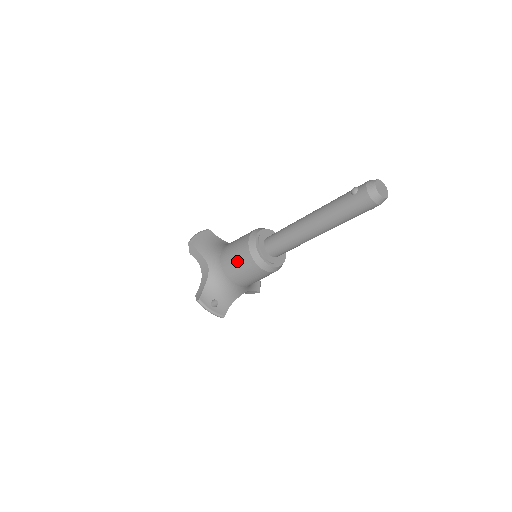
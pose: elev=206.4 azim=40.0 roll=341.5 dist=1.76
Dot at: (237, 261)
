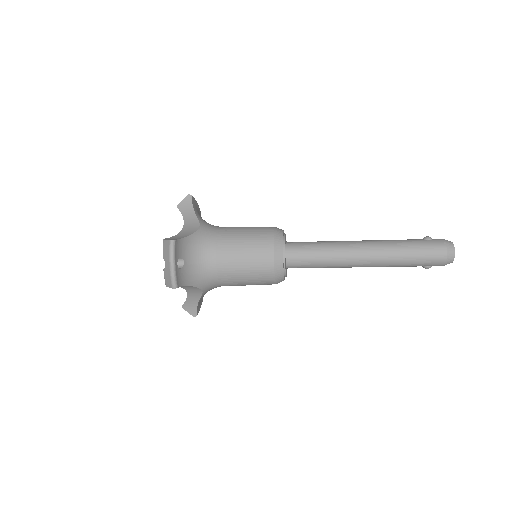
Dot at: (248, 237)
